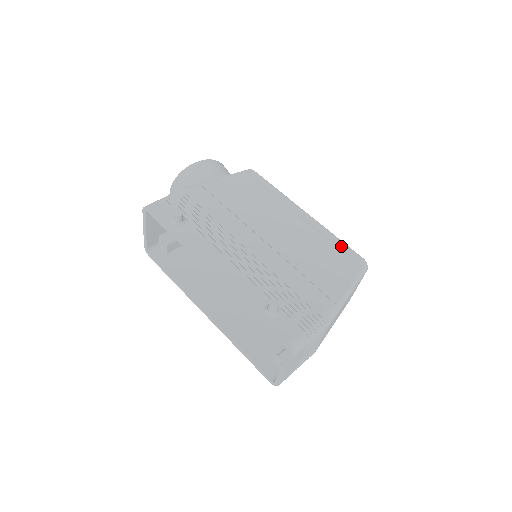
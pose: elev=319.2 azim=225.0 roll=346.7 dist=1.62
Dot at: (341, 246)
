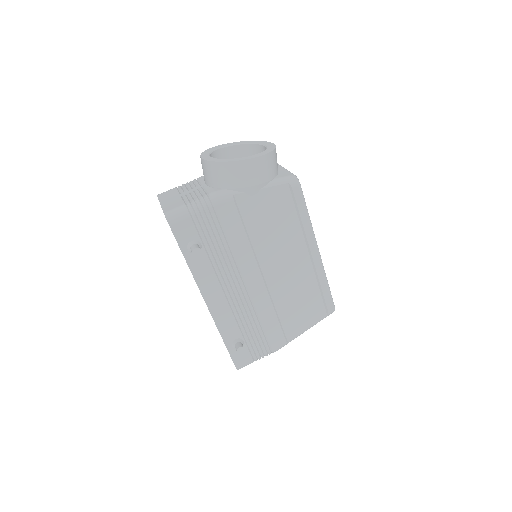
Dot at: (325, 295)
